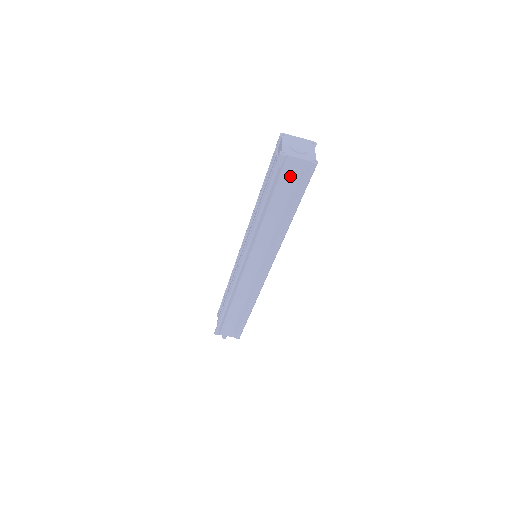
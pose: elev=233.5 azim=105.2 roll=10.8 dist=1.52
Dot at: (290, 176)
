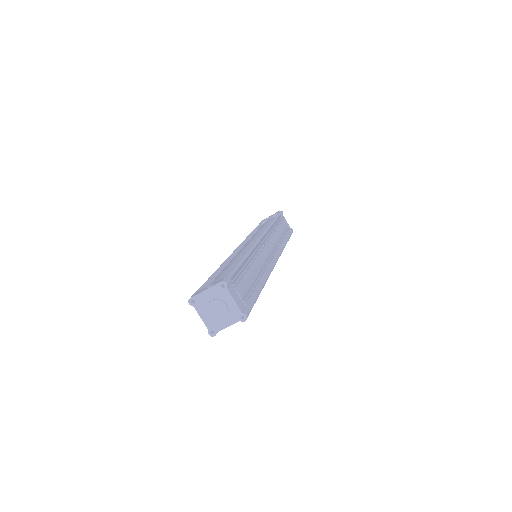
Dot at: occluded
